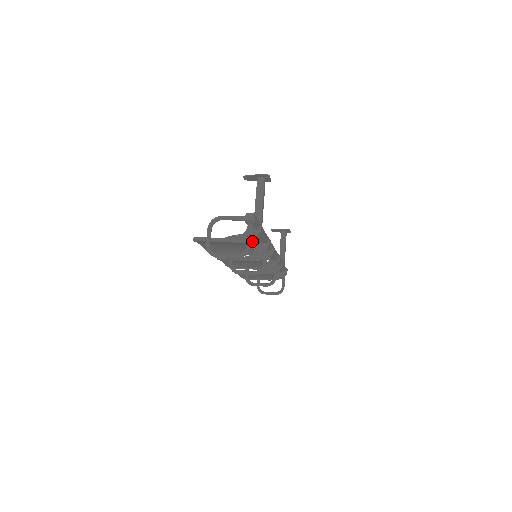
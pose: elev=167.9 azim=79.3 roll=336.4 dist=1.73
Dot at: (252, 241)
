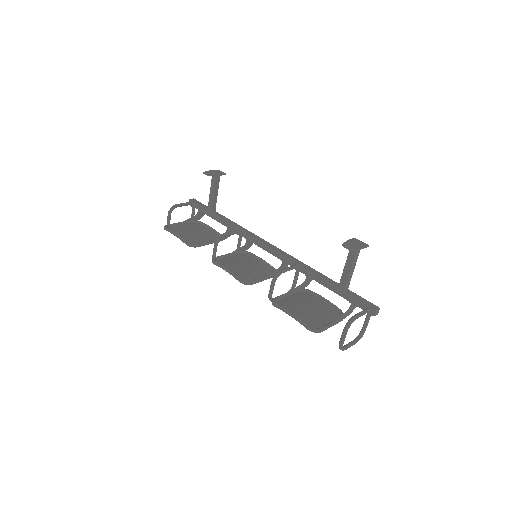
Dot at: (291, 269)
